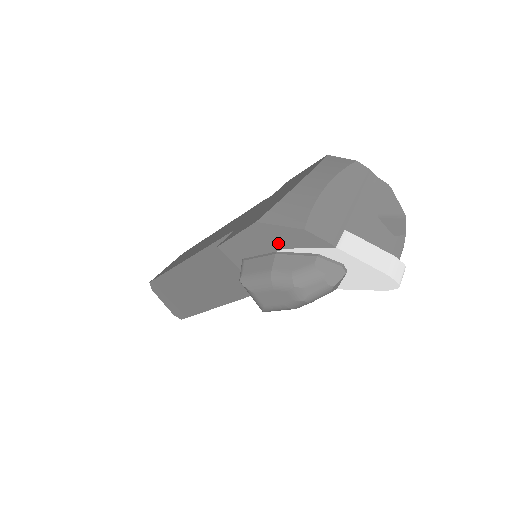
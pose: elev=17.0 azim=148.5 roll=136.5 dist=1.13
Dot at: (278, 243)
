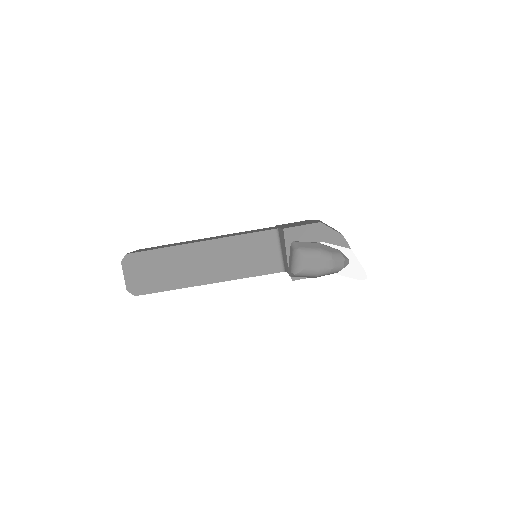
Dot at: (323, 238)
